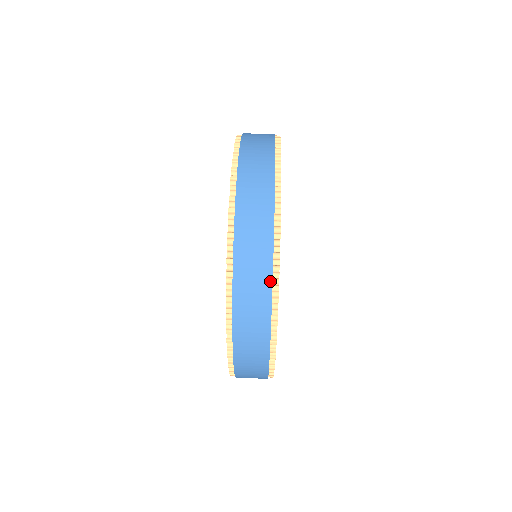
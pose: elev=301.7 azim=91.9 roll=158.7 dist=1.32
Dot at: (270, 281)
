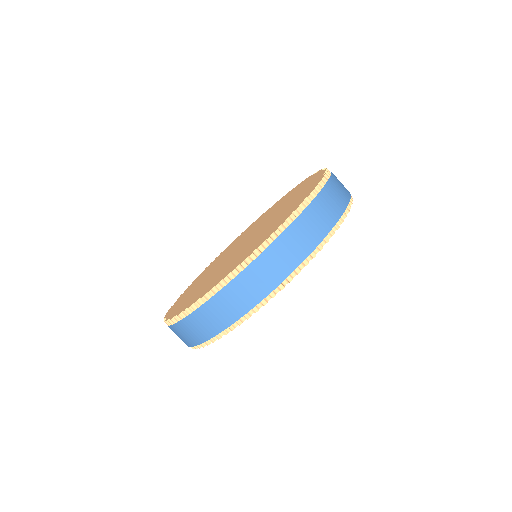
Dot at: (300, 262)
